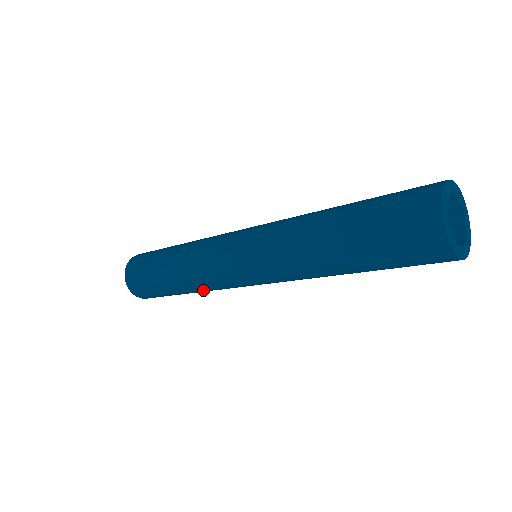
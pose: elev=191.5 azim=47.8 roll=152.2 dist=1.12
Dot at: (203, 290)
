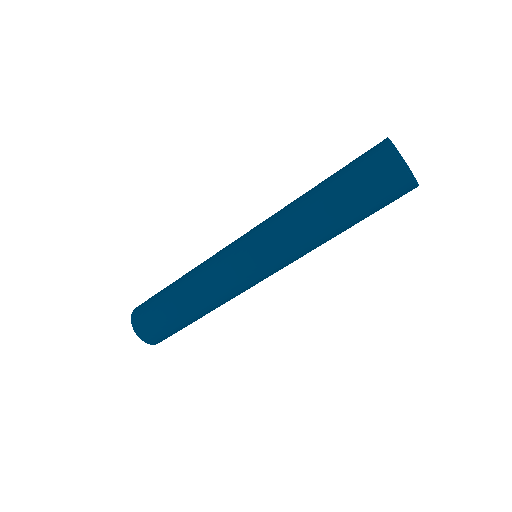
Dot at: (196, 283)
